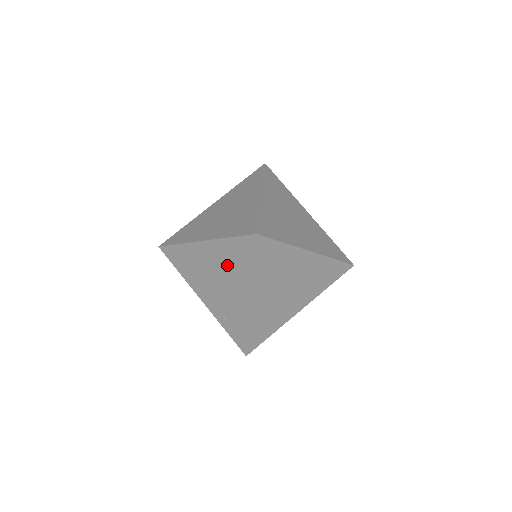
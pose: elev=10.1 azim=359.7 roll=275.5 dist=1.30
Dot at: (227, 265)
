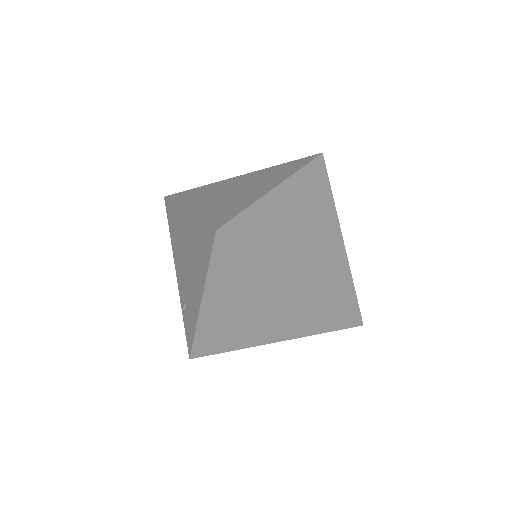
Dot at: (194, 251)
